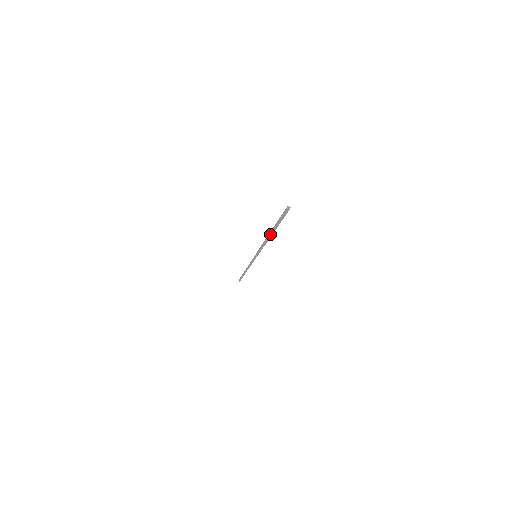
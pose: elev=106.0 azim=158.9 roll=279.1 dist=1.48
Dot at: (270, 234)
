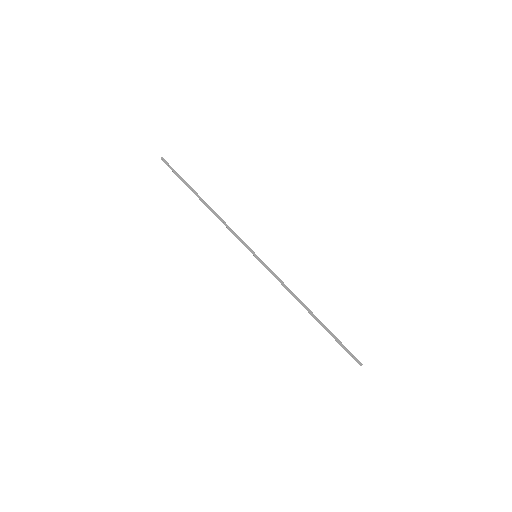
Dot at: (313, 317)
